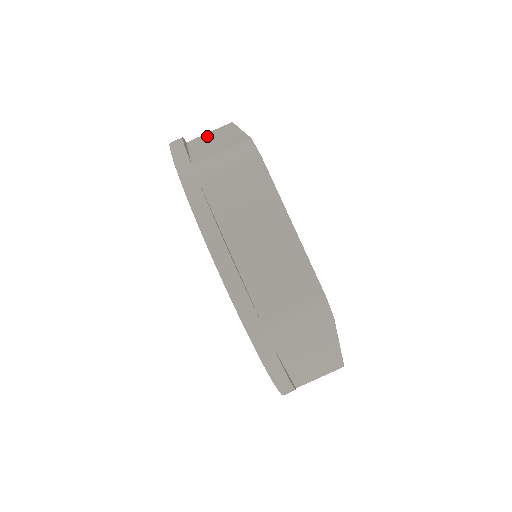
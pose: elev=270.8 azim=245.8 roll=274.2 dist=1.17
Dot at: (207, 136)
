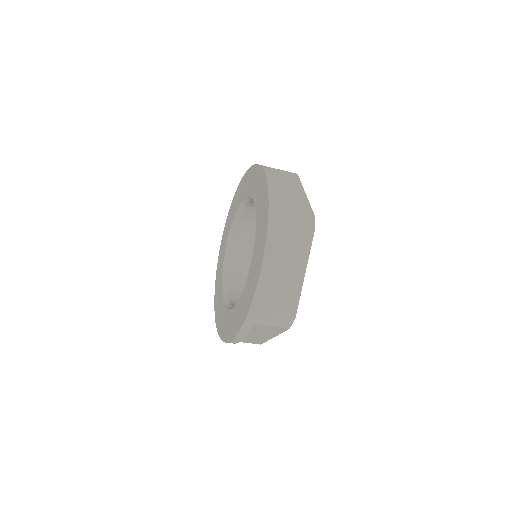
Dot at: (290, 242)
